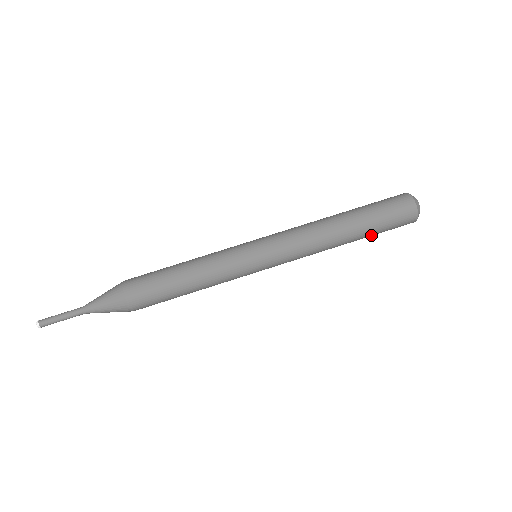
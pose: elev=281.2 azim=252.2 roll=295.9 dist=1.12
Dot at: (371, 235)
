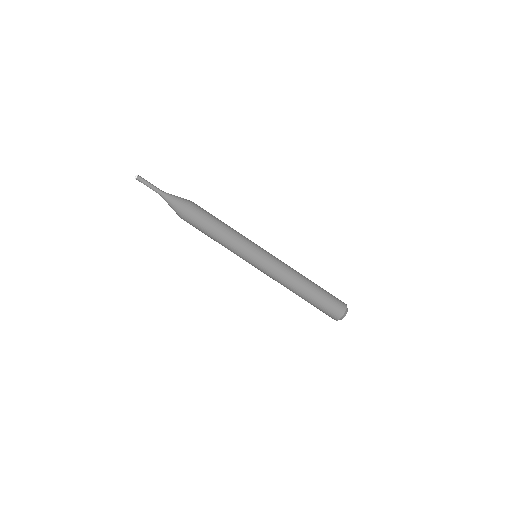
Dot at: (312, 304)
